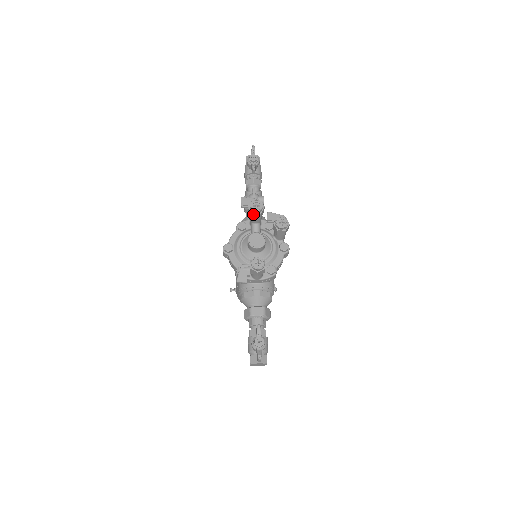
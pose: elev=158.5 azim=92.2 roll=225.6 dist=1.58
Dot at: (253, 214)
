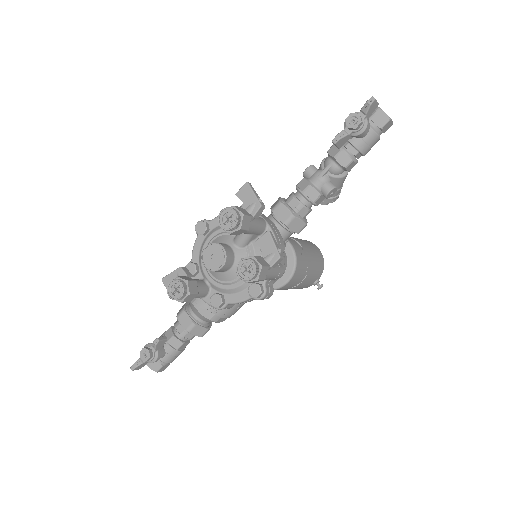
Dot at: (221, 225)
